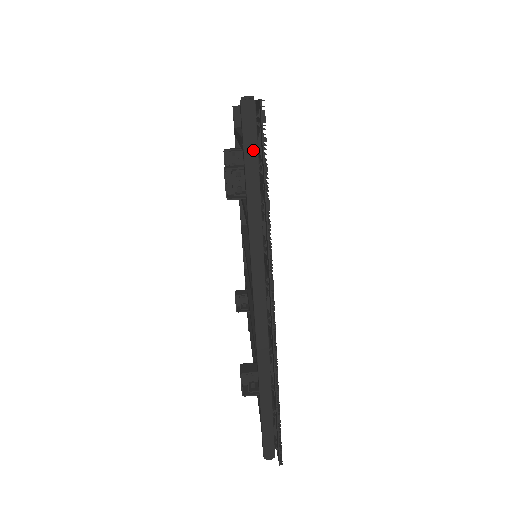
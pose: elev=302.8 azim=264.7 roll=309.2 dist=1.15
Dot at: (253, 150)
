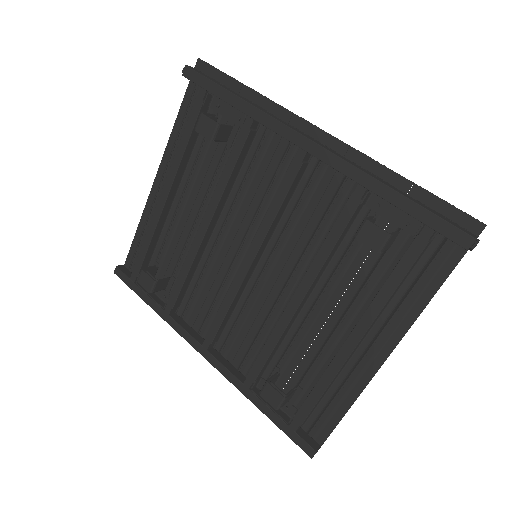
Dot at: (214, 81)
